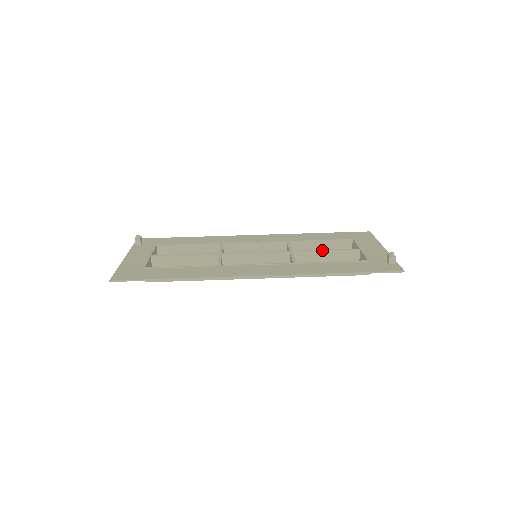
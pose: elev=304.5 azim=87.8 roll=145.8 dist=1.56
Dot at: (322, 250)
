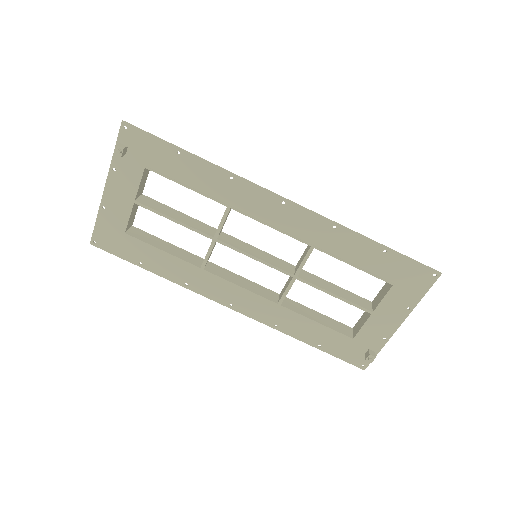
Dot at: (329, 294)
